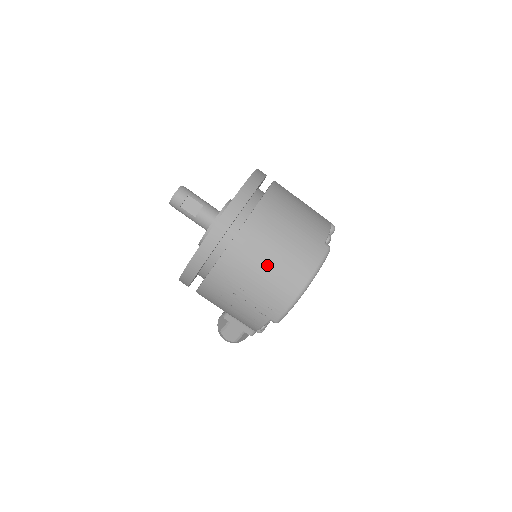
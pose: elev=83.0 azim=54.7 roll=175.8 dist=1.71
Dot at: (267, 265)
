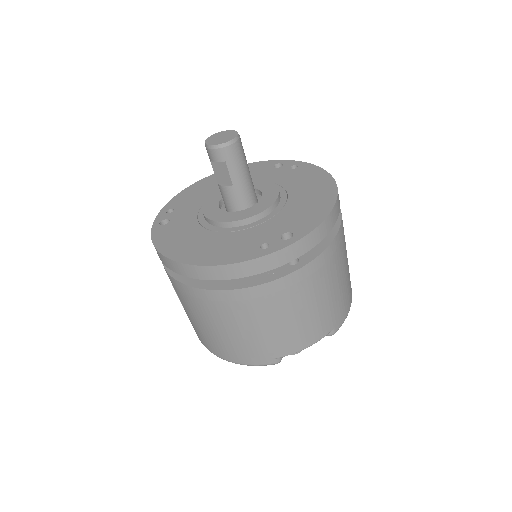
Dot at: (202, 323)
